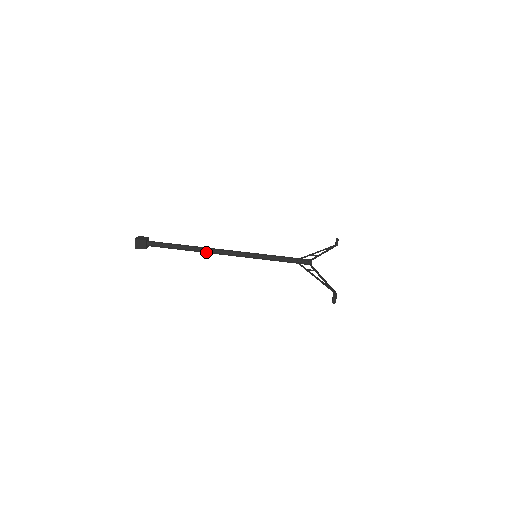
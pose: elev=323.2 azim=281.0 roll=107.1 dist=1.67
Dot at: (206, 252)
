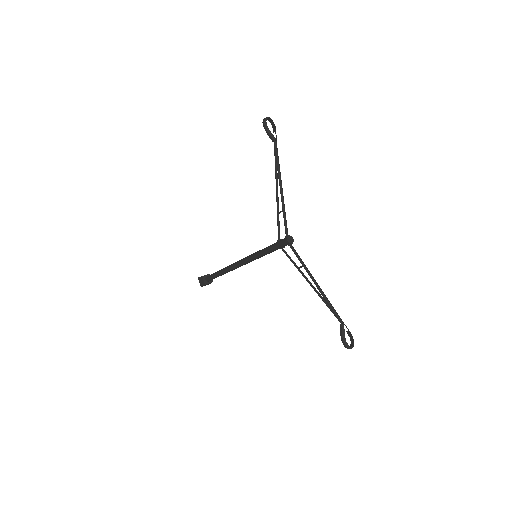
Dot at: (230, 266)
